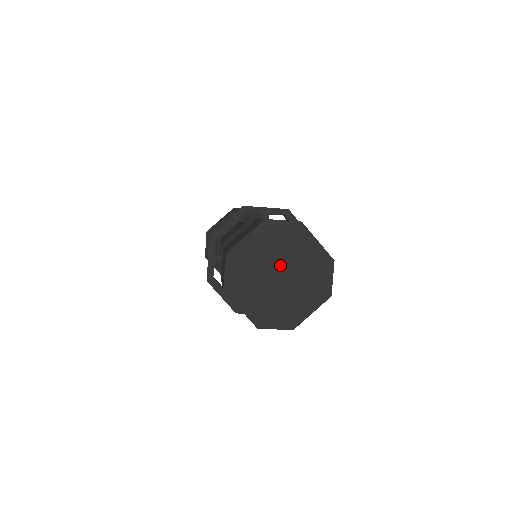
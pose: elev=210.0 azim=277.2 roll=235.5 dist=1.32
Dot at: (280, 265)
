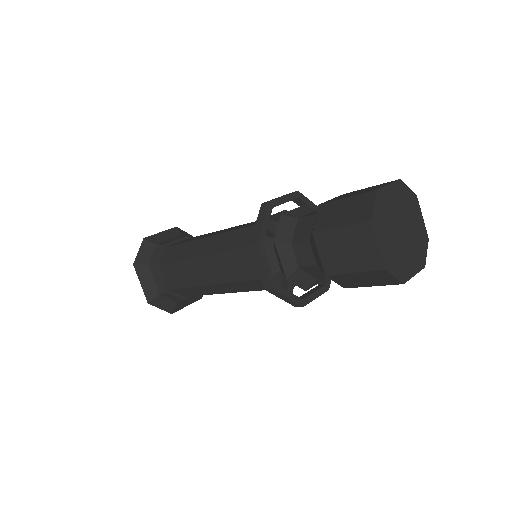
Dot at: (403, 222)
